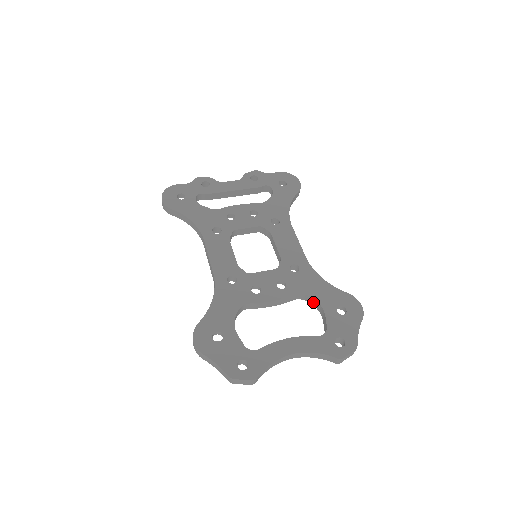
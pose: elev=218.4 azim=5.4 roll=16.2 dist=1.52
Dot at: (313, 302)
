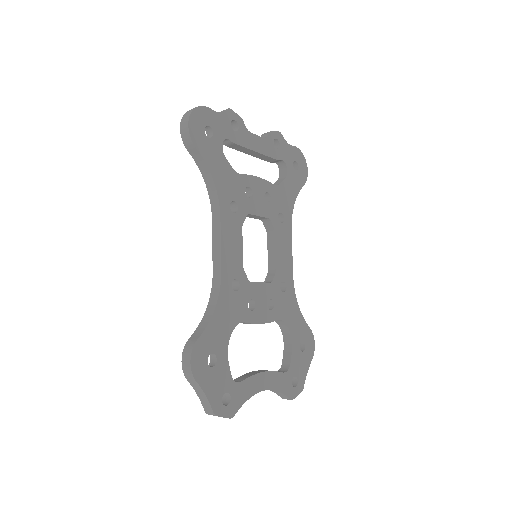
Dot at: (284, 329)
